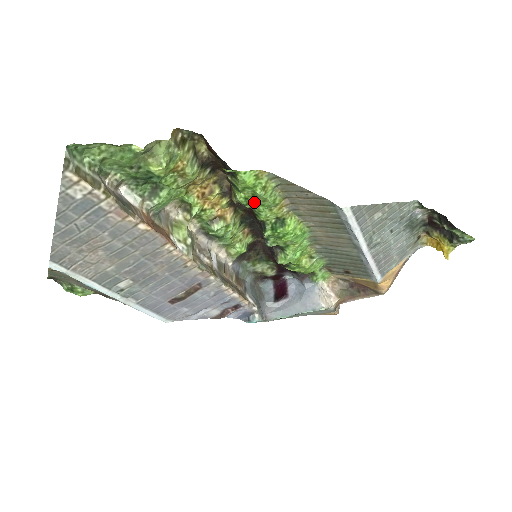
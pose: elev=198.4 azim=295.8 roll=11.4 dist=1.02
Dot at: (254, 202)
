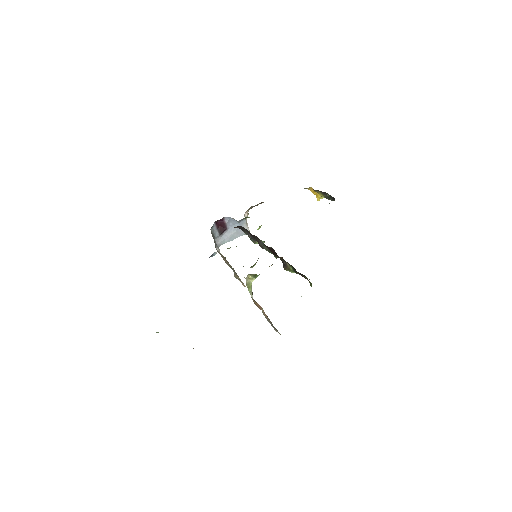
Dot at: occluded
